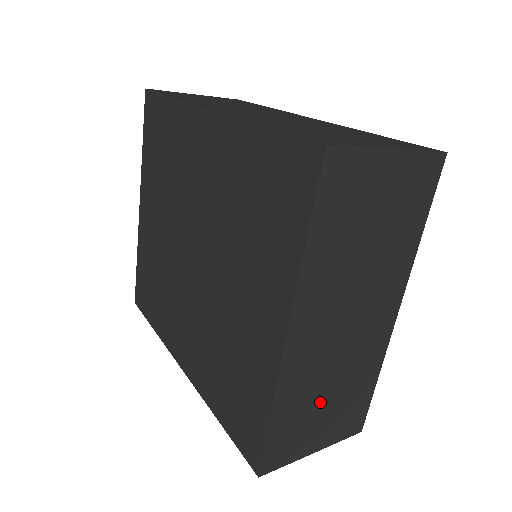
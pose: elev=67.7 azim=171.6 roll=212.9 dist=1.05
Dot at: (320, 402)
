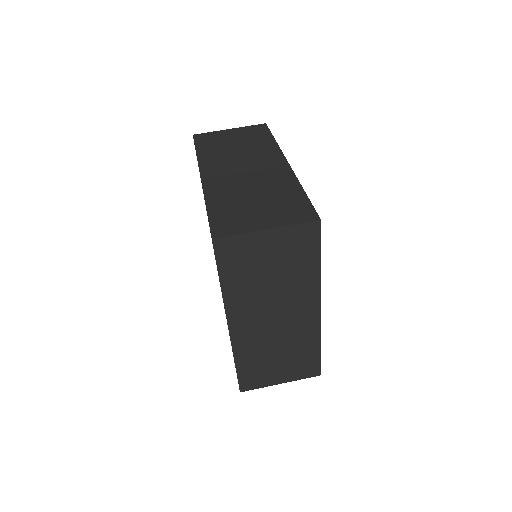
Dot at: (272, 358)
